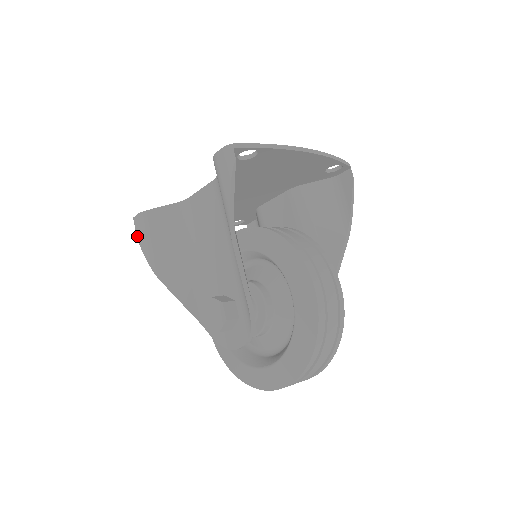
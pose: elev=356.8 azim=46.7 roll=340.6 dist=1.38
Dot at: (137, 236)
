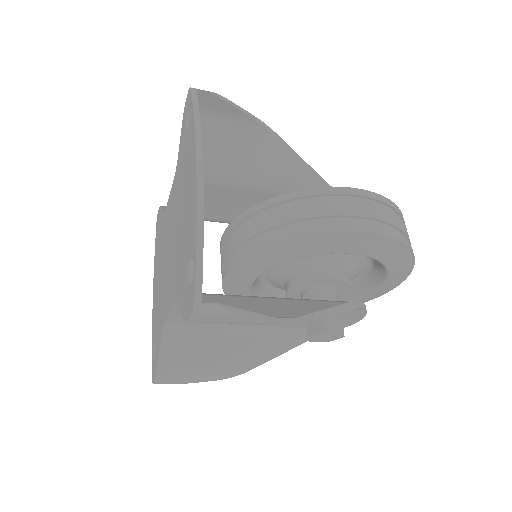
Dot at: occluded
